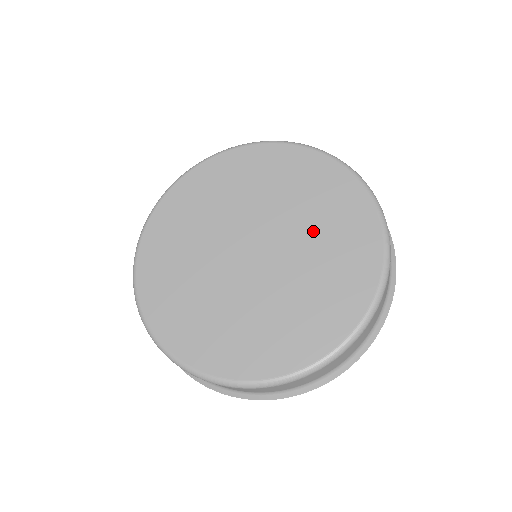
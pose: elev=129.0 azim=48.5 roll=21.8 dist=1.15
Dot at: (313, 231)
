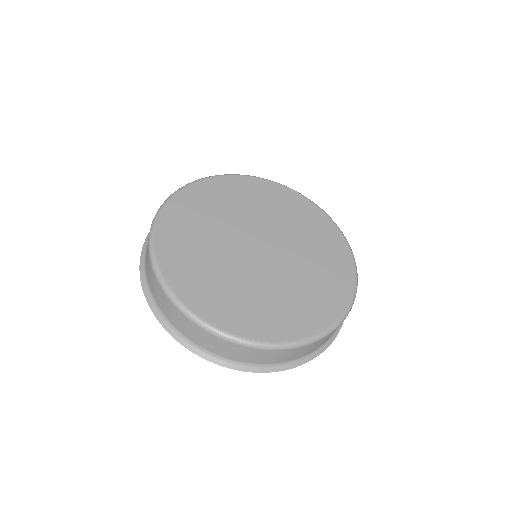
Dot at: (301, 238)
